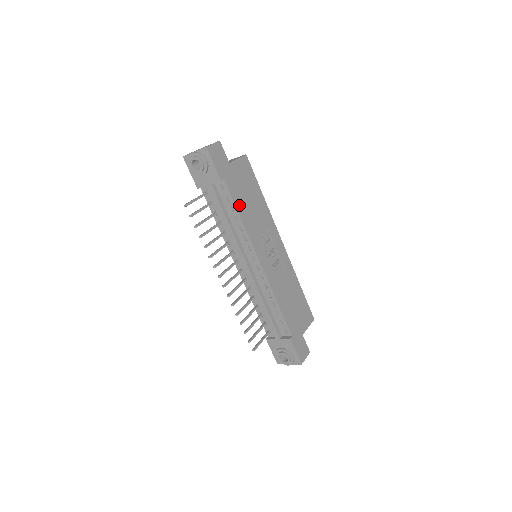
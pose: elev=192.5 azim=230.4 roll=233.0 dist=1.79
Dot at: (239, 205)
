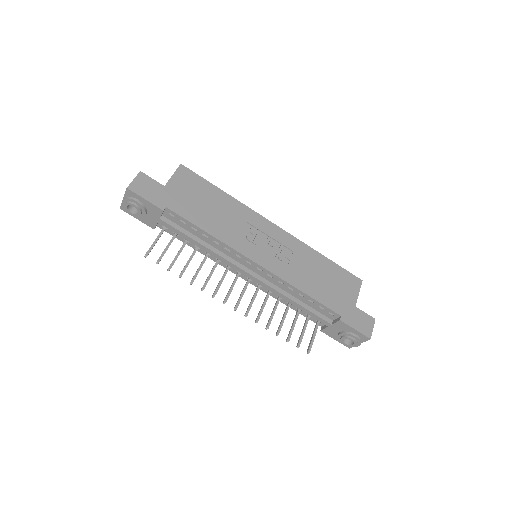
Dot at: (199, 221)
